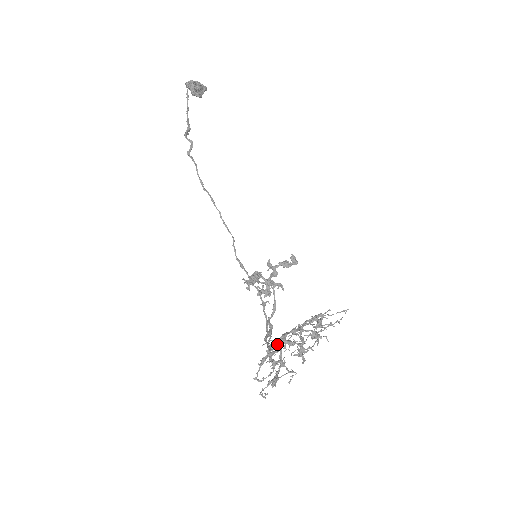
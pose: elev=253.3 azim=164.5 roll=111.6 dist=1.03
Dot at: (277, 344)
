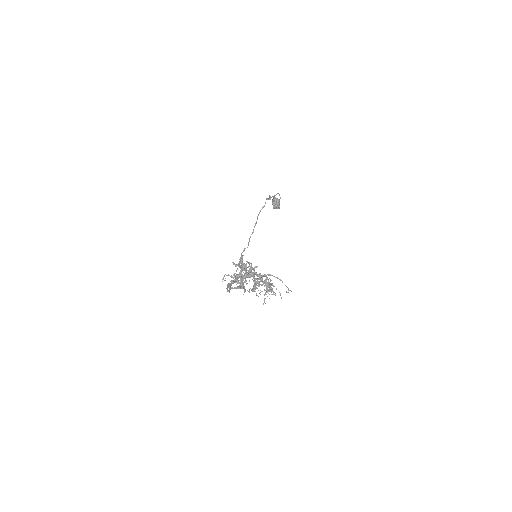
Dot at: occluded
